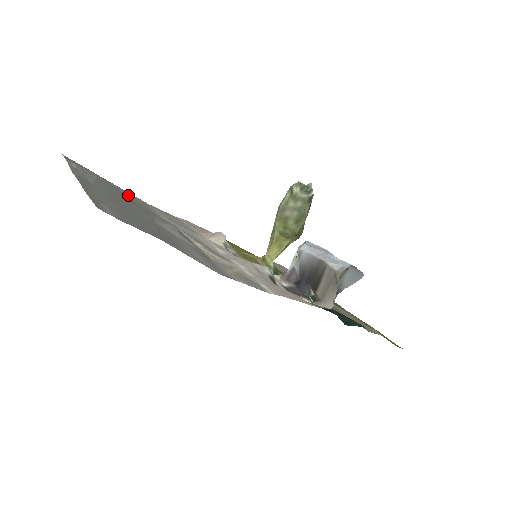
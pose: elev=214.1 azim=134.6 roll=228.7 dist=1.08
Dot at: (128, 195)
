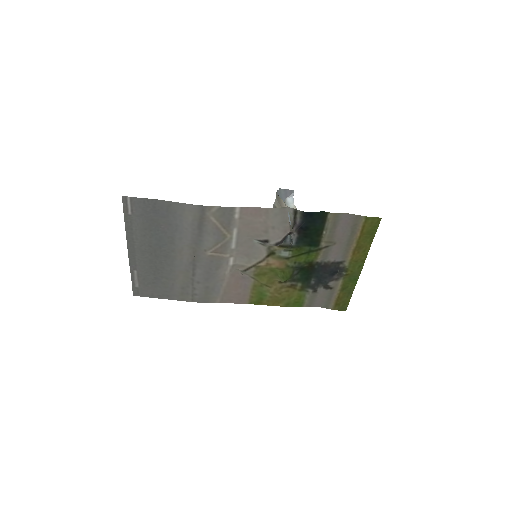
Dot at: (175, 291)
